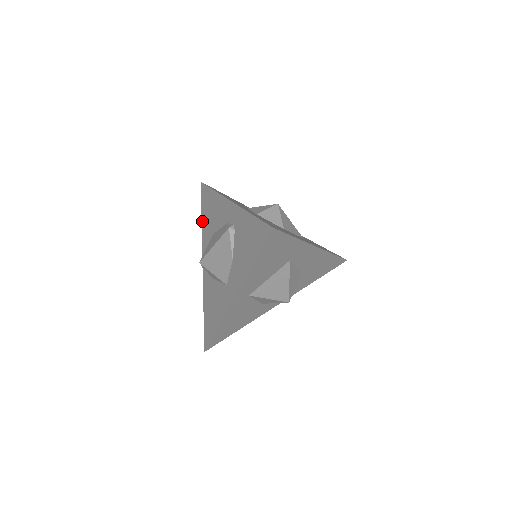
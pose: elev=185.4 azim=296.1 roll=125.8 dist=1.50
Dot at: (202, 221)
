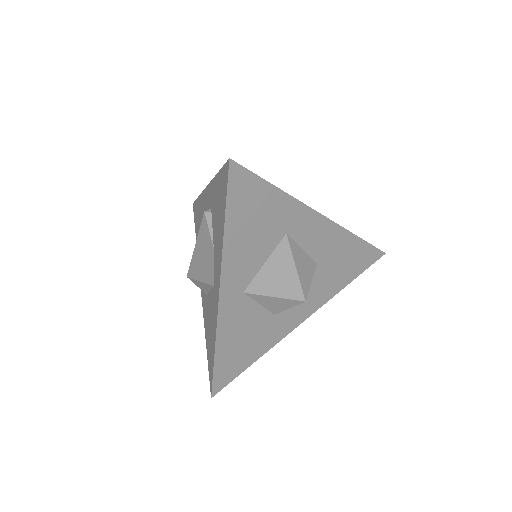
Dot at: occluded
